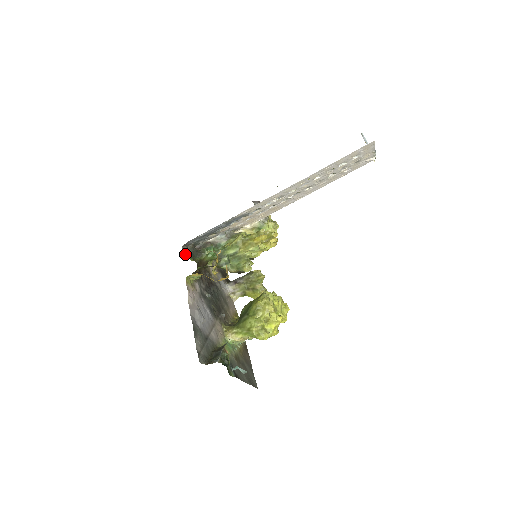
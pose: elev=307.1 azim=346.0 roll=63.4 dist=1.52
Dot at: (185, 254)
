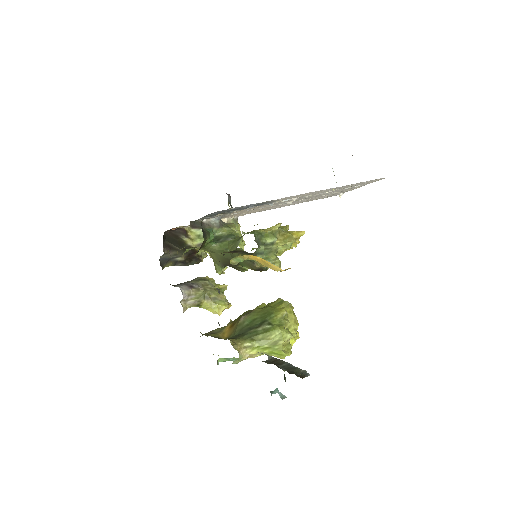
Dot at: occluded
